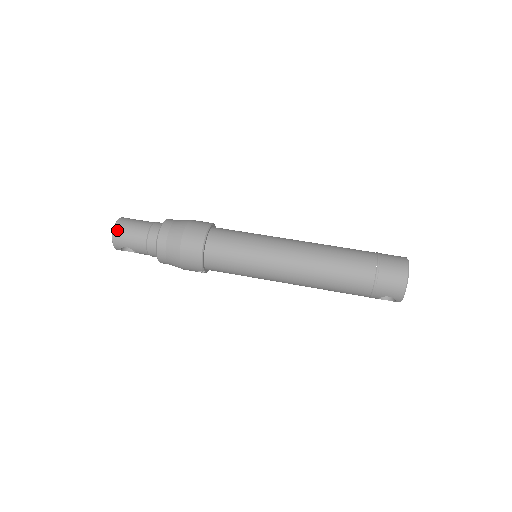
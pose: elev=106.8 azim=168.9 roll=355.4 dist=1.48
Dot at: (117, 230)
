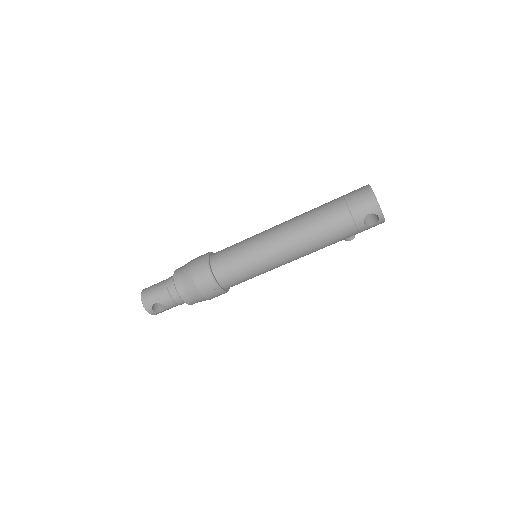
Dot at: (144, 294)
